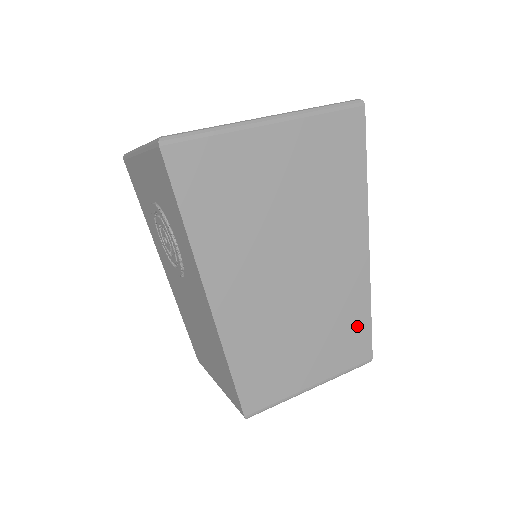
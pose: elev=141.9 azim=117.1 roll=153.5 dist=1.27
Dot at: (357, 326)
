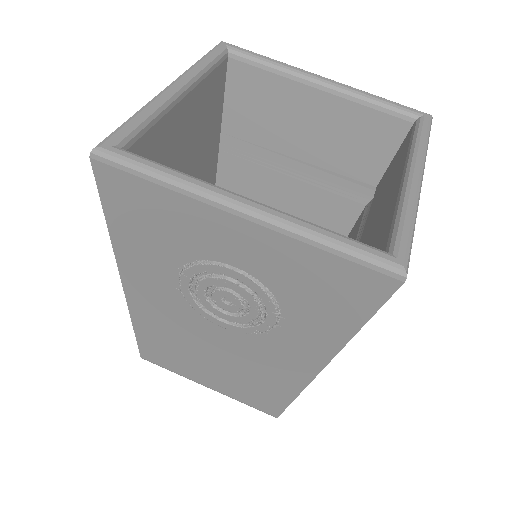
Dot at: occluded
